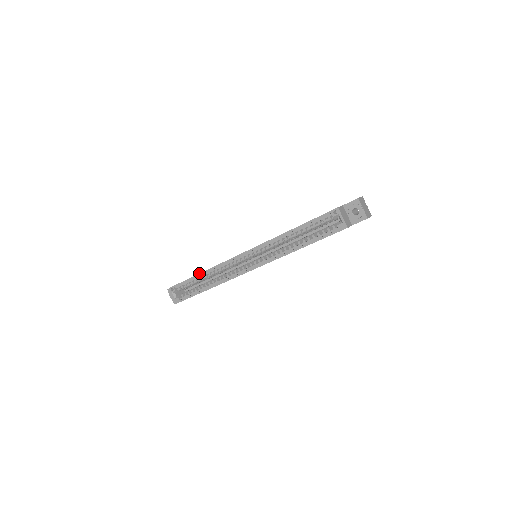
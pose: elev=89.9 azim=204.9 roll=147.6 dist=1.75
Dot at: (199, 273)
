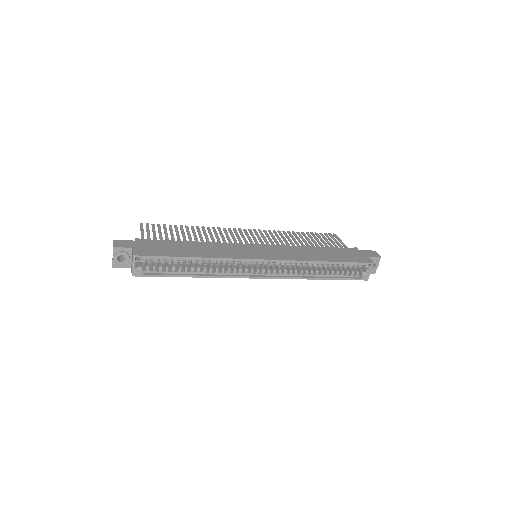
Dot at: (195, 257)
